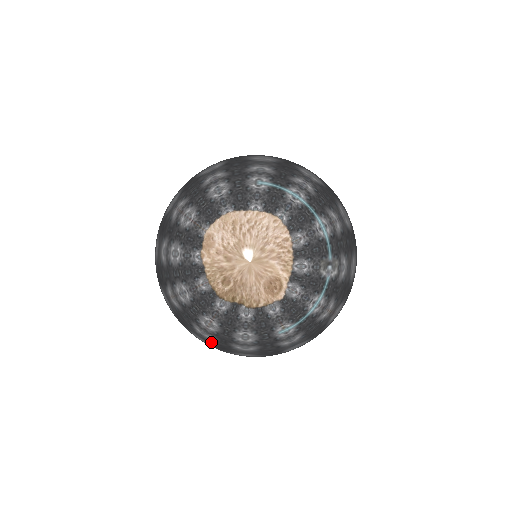
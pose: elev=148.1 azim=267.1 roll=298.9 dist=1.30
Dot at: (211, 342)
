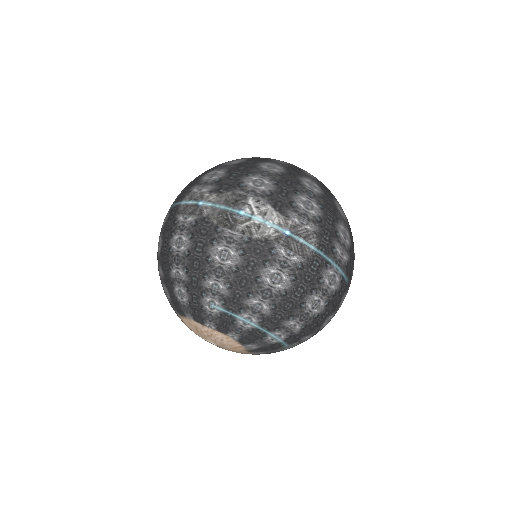
Dot at: occluded
